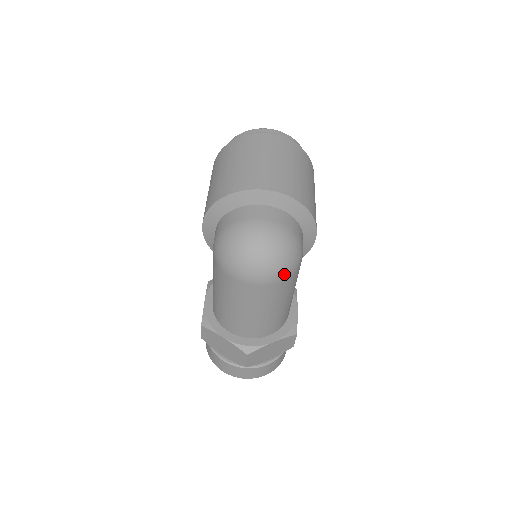
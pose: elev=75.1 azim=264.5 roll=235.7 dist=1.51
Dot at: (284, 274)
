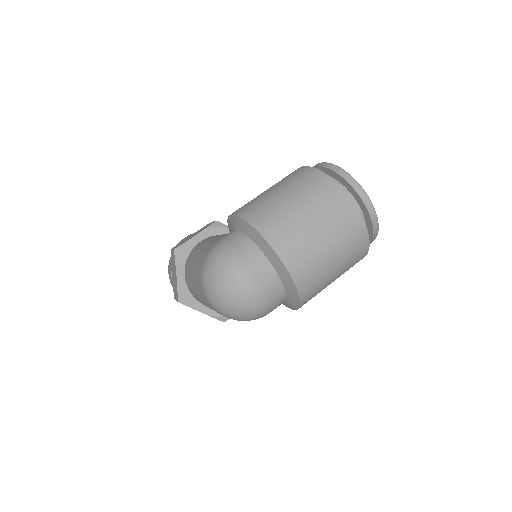
Dot at: (233, 319)
